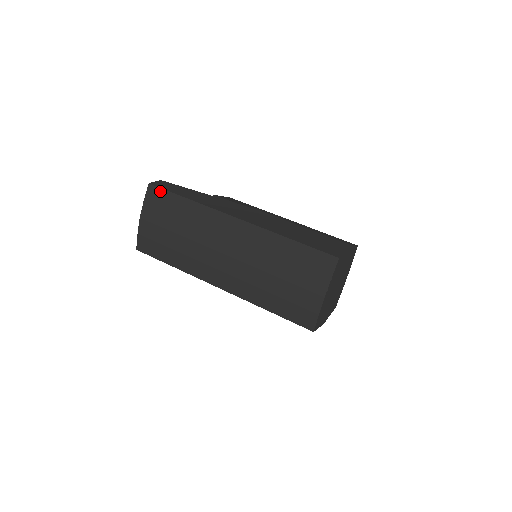
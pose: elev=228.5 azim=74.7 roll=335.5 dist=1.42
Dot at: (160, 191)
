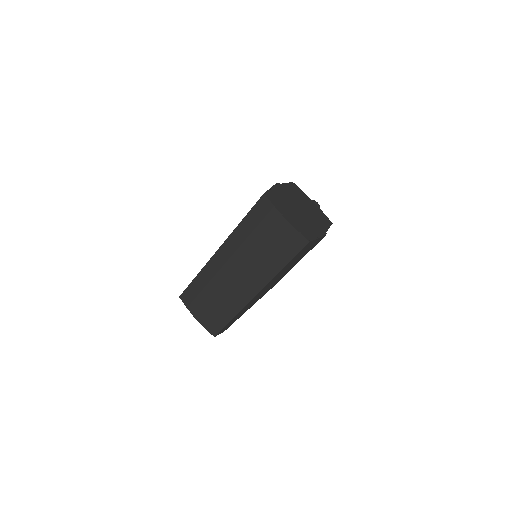
Dot at: (185, 292)
